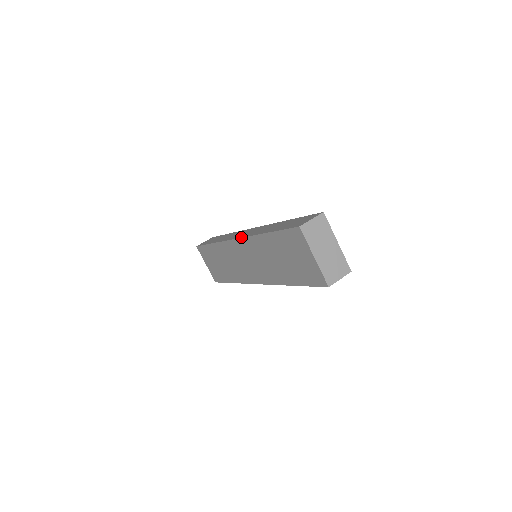
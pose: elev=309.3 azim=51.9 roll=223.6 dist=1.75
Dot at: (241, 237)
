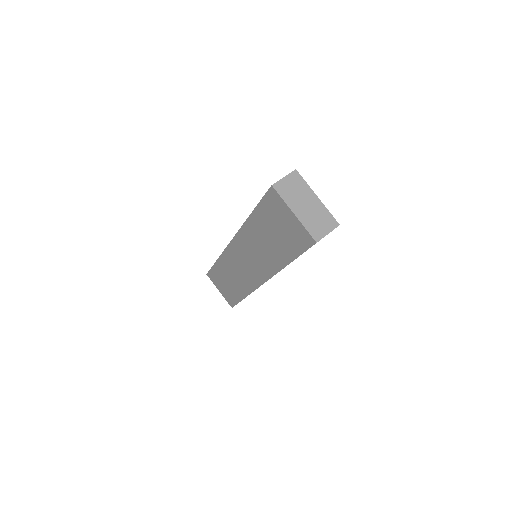
Dot at: occluded
